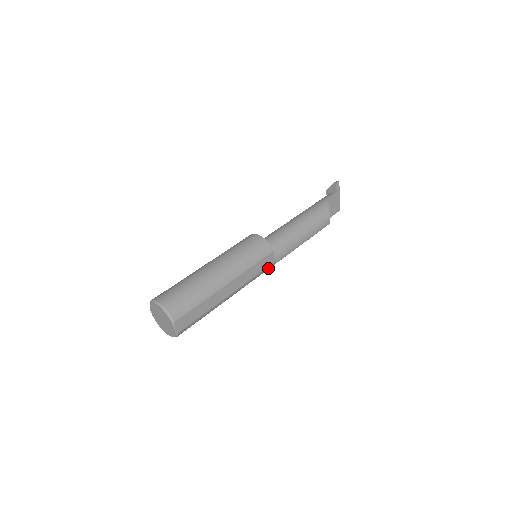
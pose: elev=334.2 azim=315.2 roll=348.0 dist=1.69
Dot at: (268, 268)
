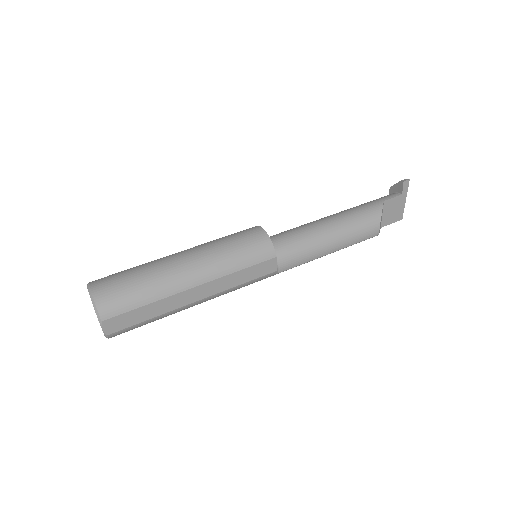
Dot at: (266, 277)
